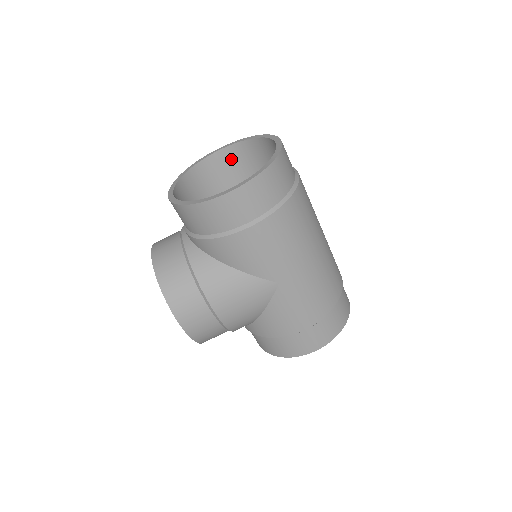
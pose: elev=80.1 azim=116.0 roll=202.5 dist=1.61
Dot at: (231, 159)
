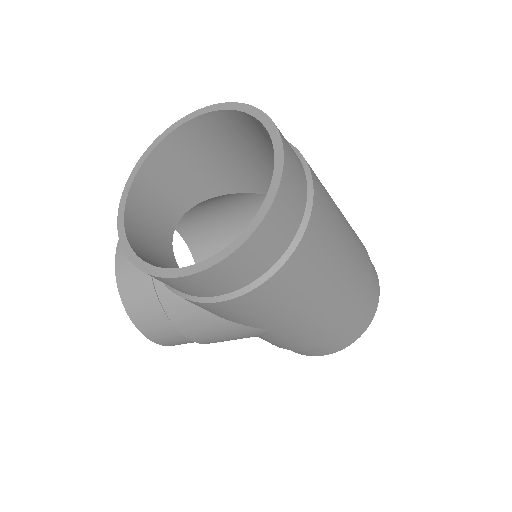
Dot at: (220, 126)
